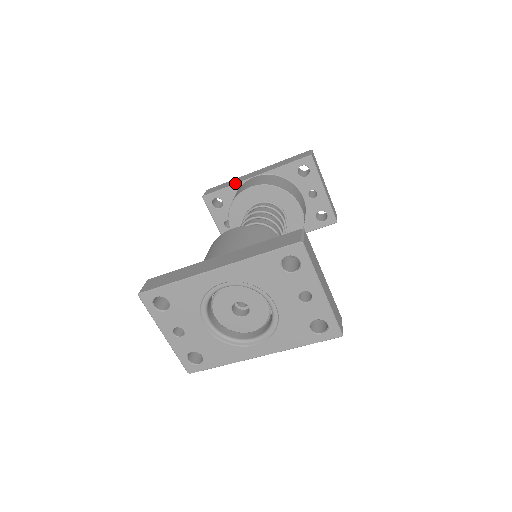
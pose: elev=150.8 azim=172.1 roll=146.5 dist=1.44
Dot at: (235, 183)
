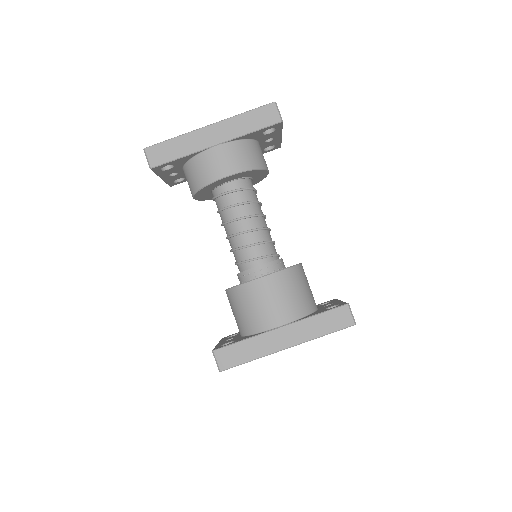
Dot at: (192, 153)
